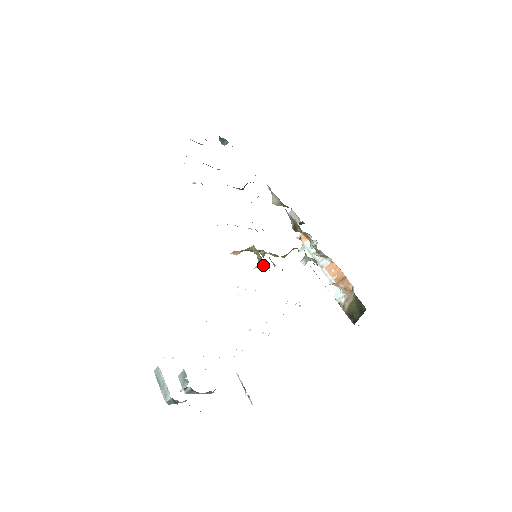
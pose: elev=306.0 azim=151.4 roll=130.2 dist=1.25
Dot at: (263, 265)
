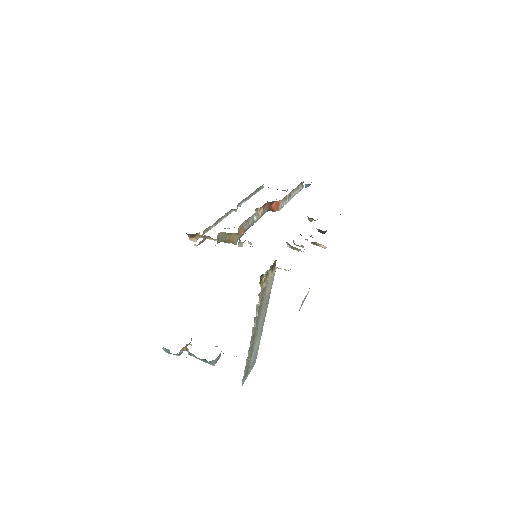
Dot at: occluded
